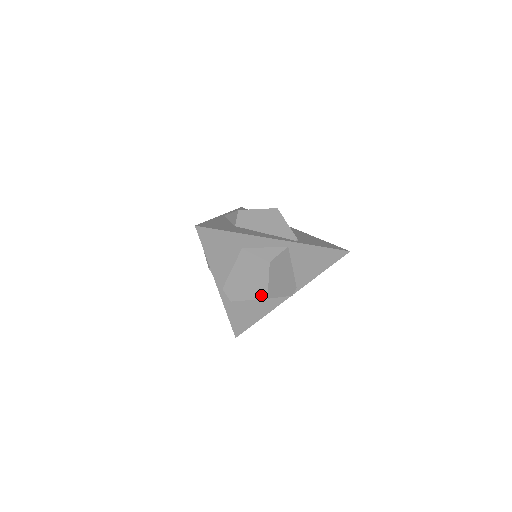
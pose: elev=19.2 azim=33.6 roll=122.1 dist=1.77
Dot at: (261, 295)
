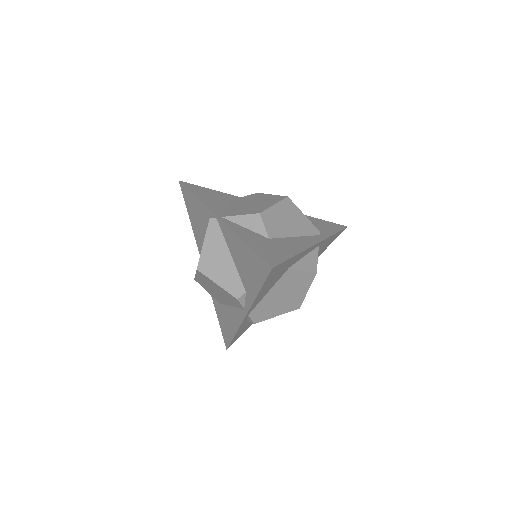
Dot at: (294, 307)
